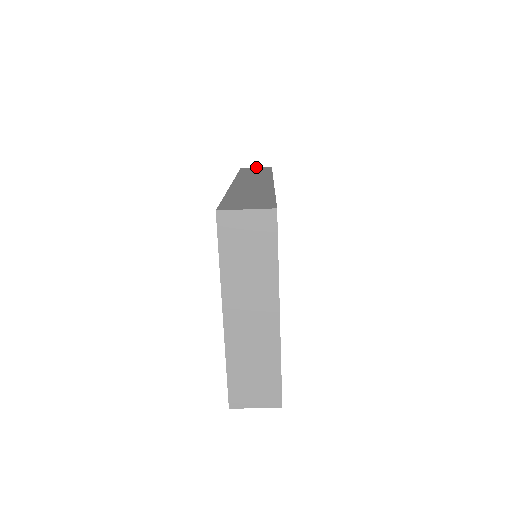
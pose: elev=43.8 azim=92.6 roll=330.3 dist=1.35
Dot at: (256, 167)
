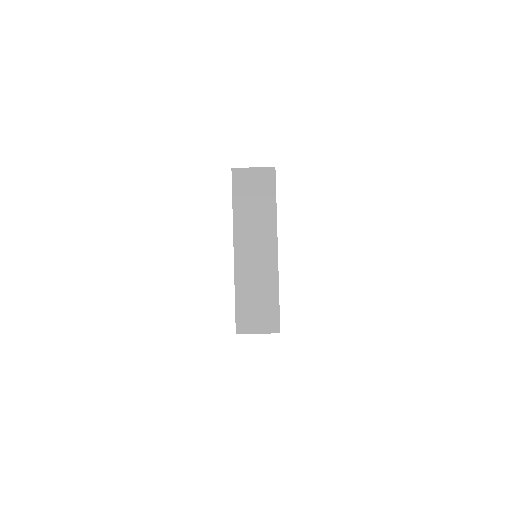
Dot at: occluded
